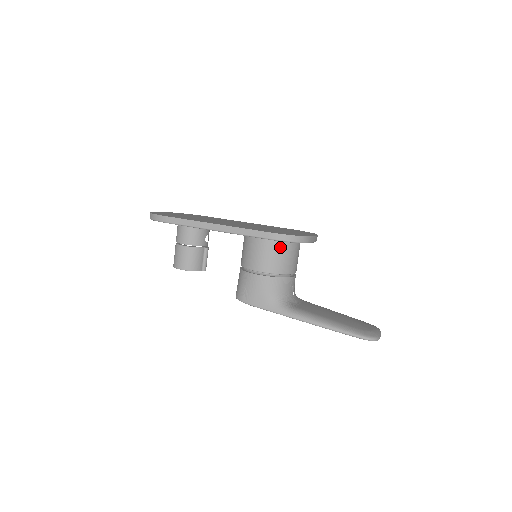
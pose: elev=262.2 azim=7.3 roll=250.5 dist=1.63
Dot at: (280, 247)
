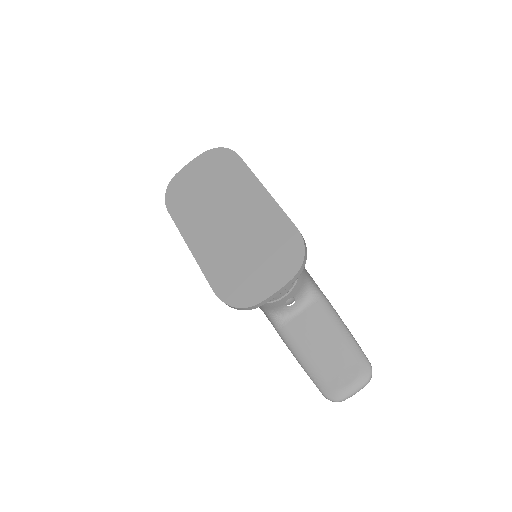
Dot at: occluded
